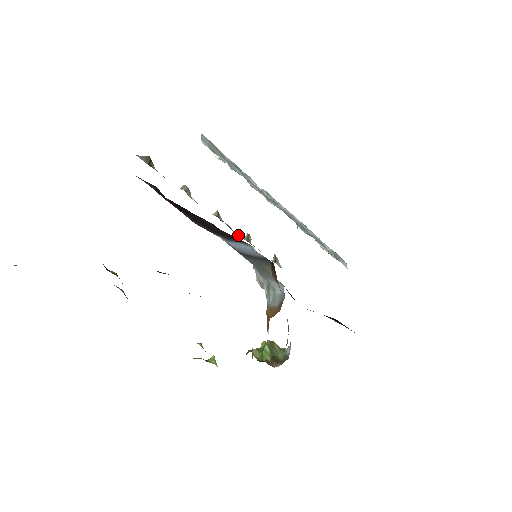
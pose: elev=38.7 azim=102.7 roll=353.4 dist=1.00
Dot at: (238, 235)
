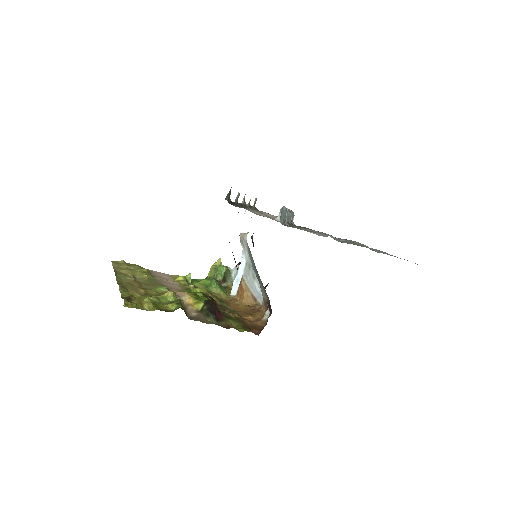
Dot at: (246, 205)
